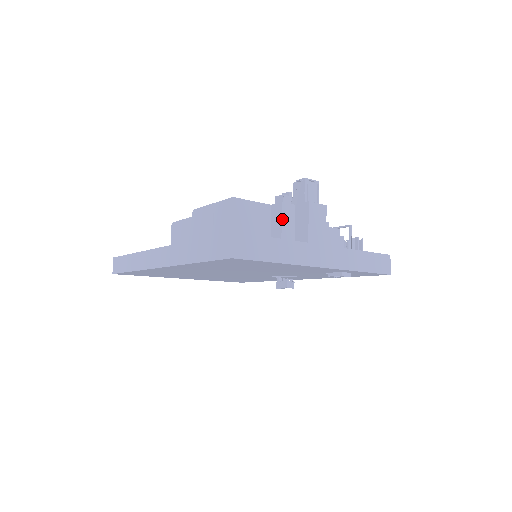
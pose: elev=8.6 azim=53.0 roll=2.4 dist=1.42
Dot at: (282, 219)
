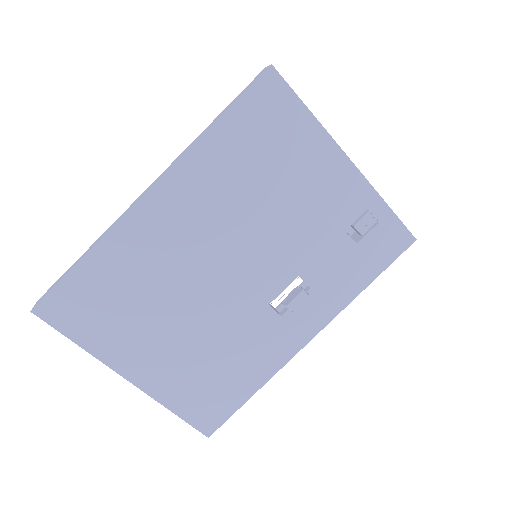
Dot at: occluded
